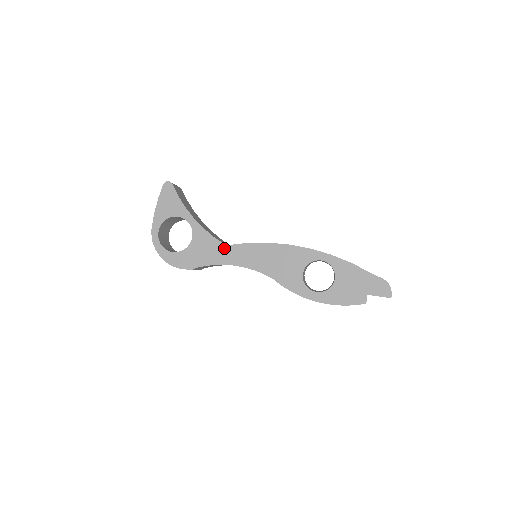
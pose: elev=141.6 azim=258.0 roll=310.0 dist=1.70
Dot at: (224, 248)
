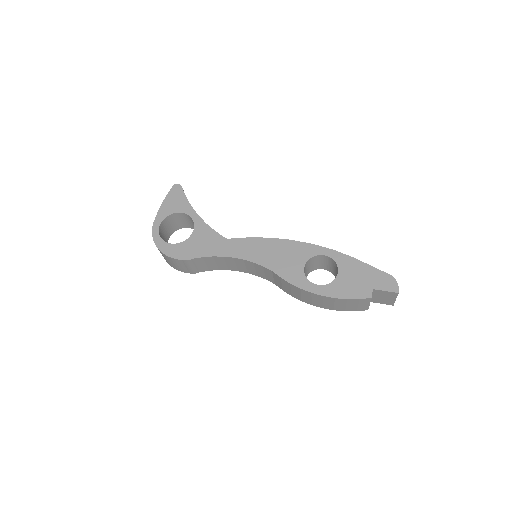
Dot at: (224, 241)
